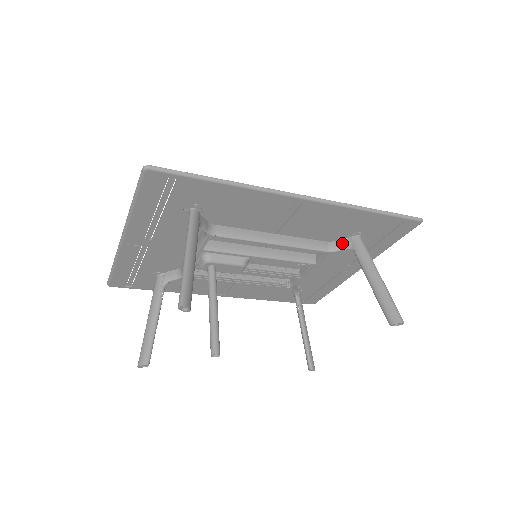
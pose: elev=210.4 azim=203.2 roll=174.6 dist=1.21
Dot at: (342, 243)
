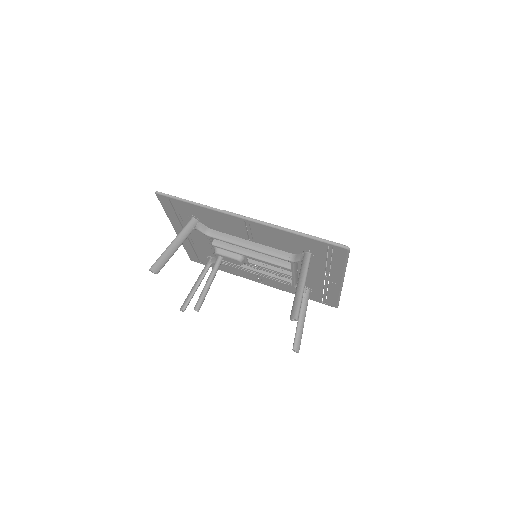
Dot at: (299, 256)
